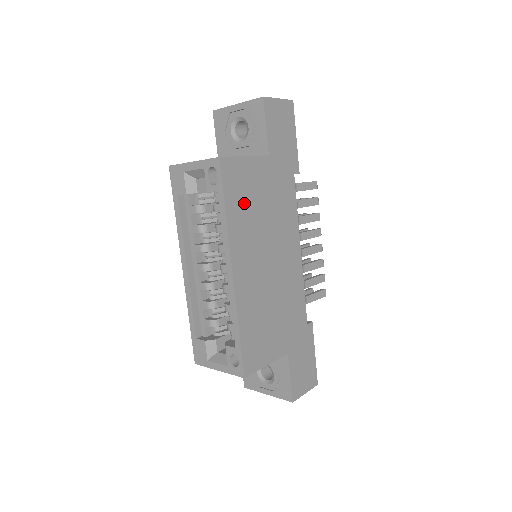
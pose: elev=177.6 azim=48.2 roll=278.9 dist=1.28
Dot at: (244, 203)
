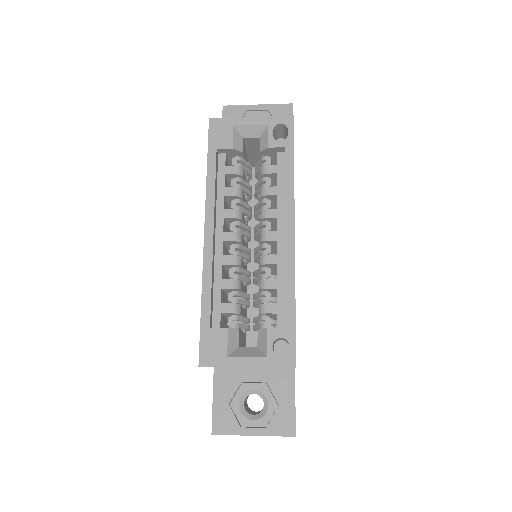
Dot at: occluded
